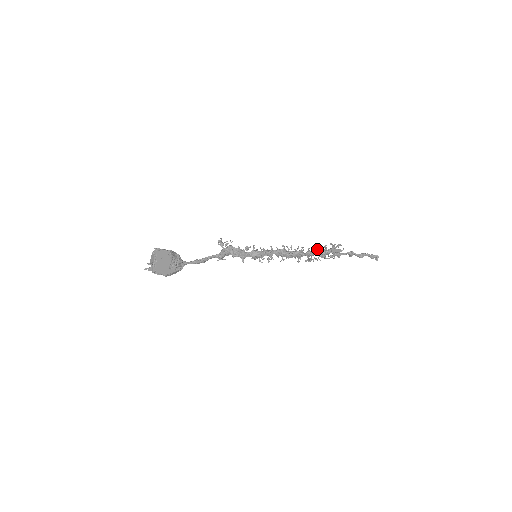
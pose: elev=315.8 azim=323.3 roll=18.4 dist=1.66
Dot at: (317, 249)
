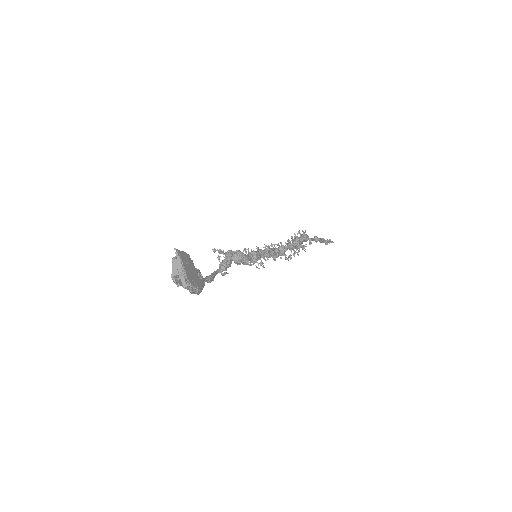
Dot at: (292, 240)
